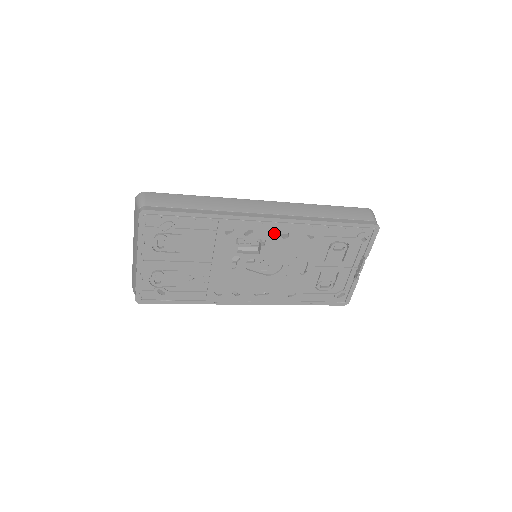
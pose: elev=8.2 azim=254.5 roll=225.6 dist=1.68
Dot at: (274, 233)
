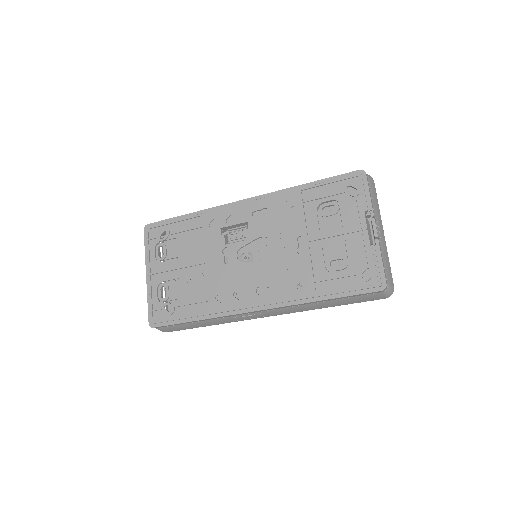
Dot at: occluded
